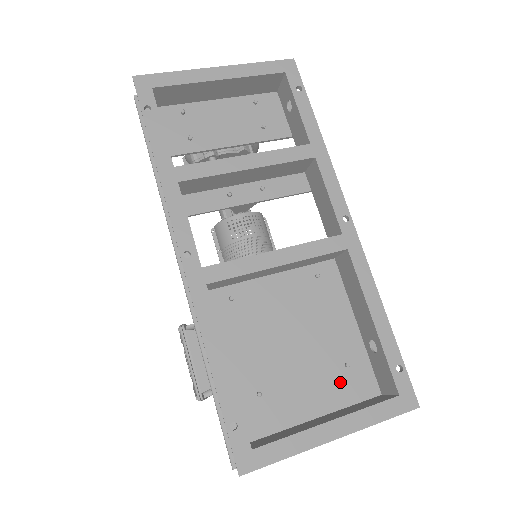
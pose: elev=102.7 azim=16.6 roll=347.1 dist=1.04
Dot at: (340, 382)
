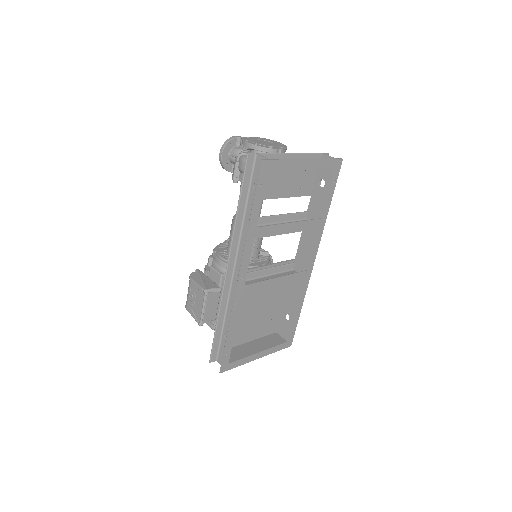
Dot at: (264, 327)
